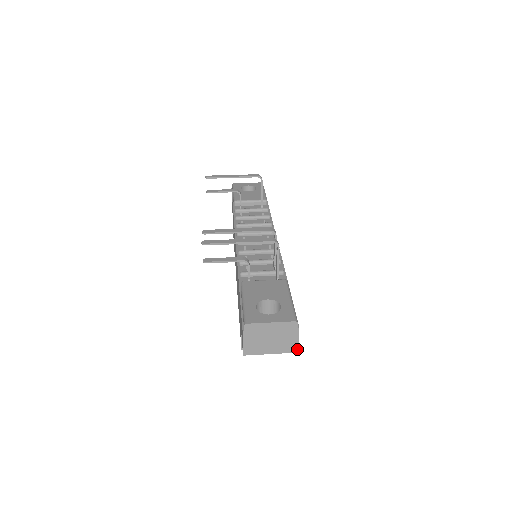
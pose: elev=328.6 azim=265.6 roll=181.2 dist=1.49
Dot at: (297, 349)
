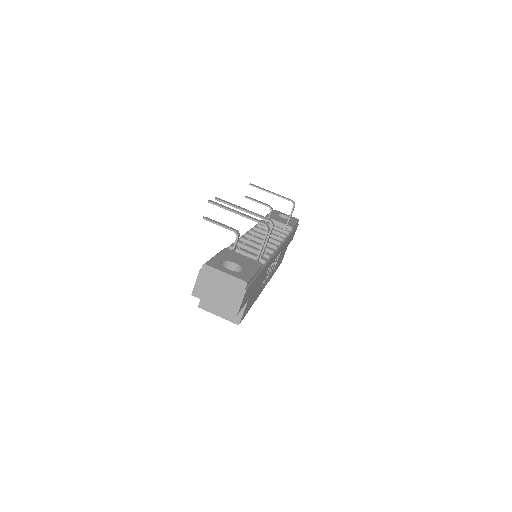
Dot at: (238, 311)
